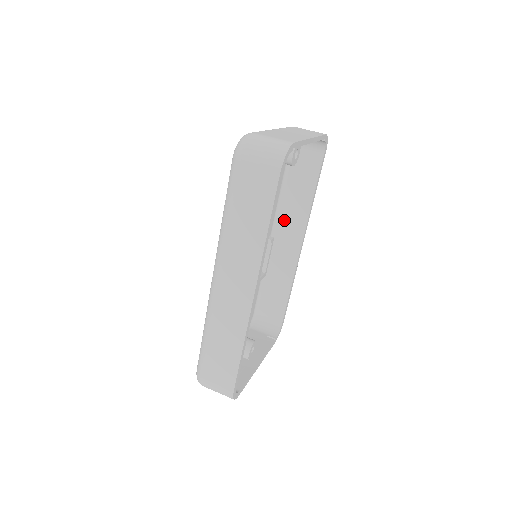
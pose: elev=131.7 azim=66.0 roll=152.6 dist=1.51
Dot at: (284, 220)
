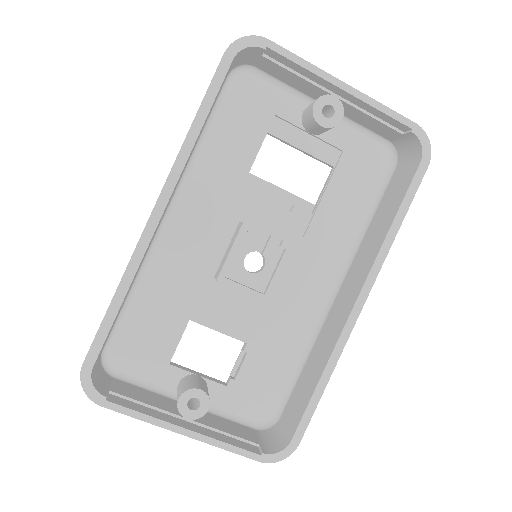
Dot at: (354, 267)
